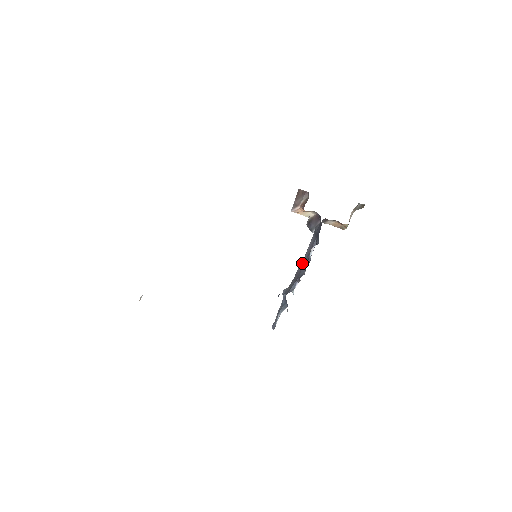
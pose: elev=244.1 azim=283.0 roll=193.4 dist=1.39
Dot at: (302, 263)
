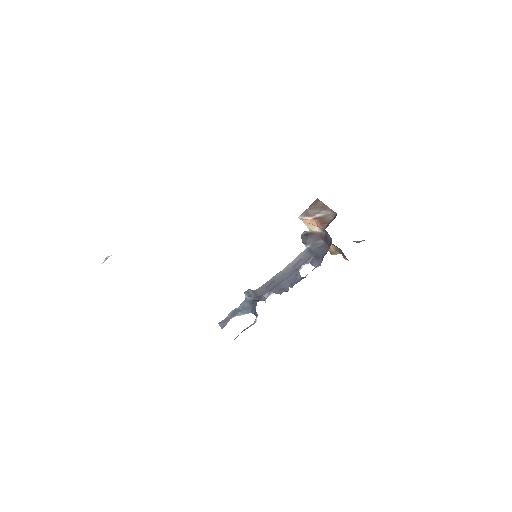
Dot at: (283, 273)
